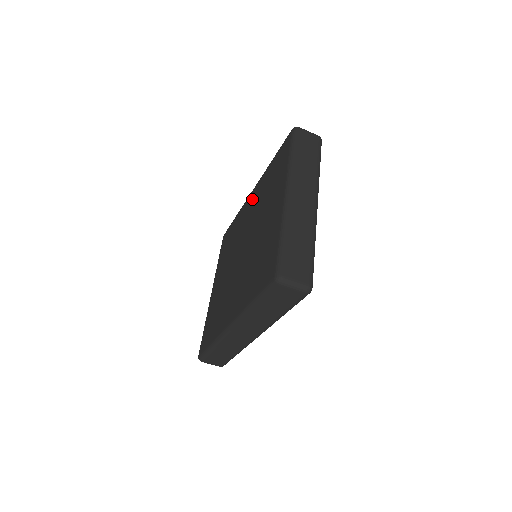
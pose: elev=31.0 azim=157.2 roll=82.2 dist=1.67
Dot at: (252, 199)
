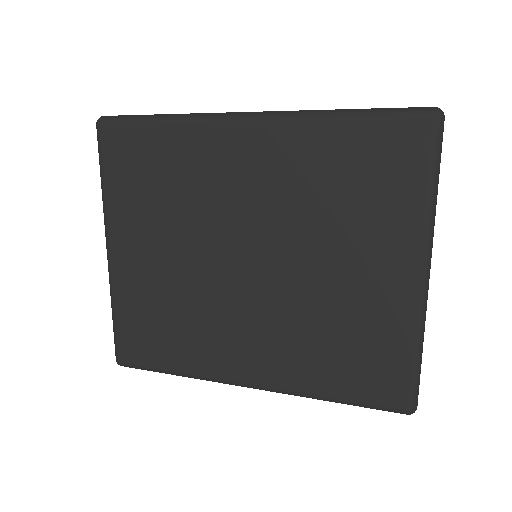
Dot at: (258, 152)
